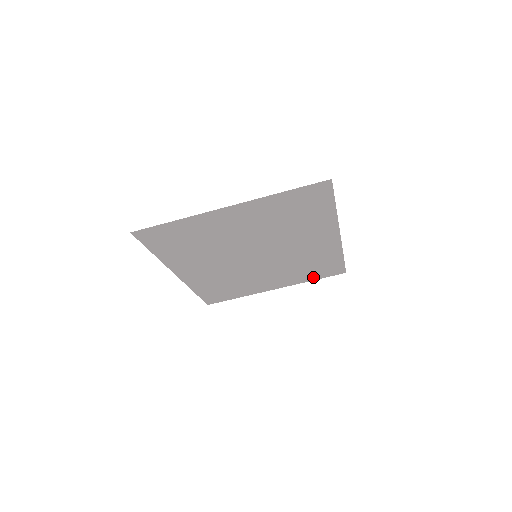
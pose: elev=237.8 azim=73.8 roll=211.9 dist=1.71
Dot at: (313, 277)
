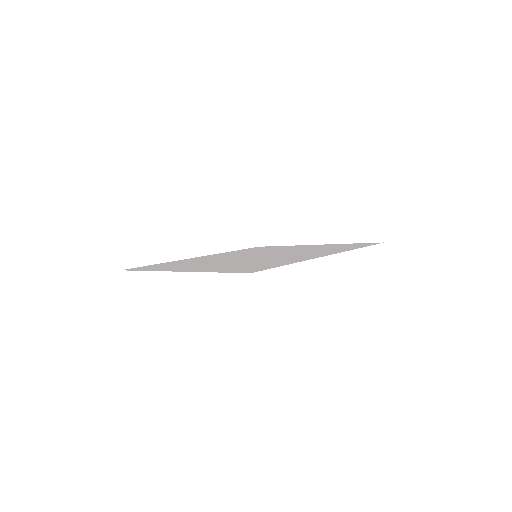
Dot at: (346, 244)
